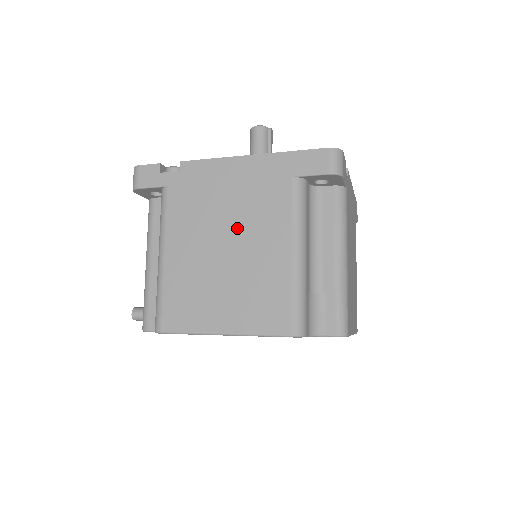
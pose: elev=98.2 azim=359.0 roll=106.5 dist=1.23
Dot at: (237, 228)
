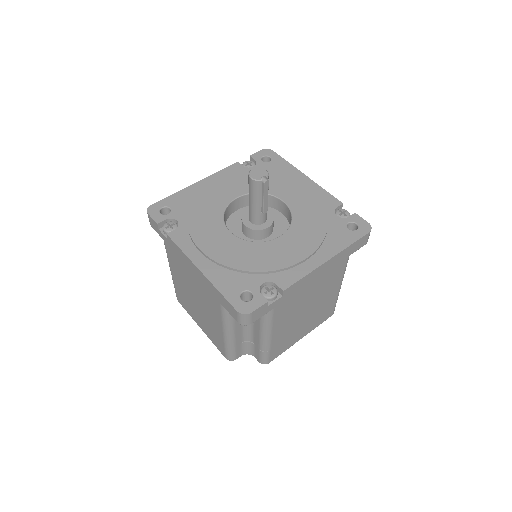
Dot at: (199, 297)
